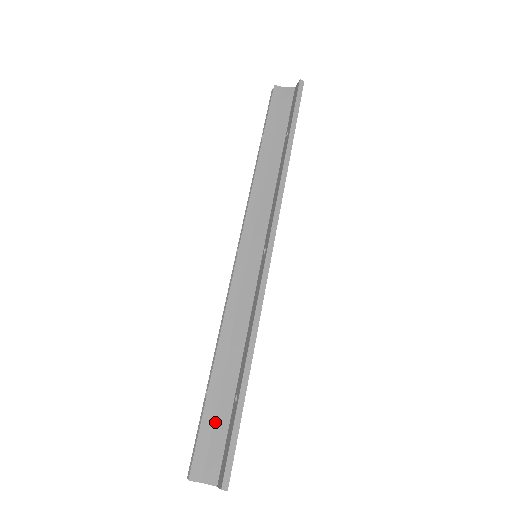
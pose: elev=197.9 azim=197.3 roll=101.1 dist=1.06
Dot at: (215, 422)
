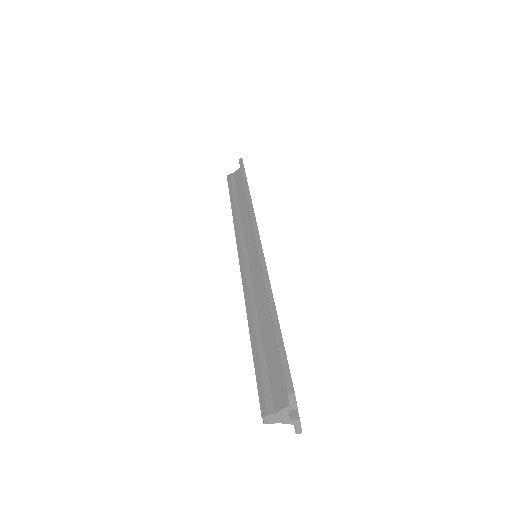
Dot at: (267, 363)
